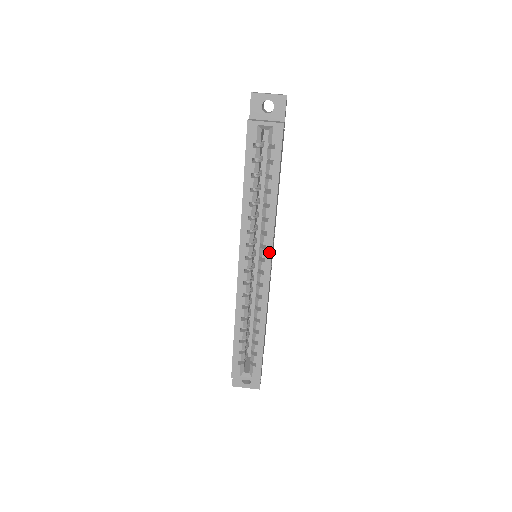
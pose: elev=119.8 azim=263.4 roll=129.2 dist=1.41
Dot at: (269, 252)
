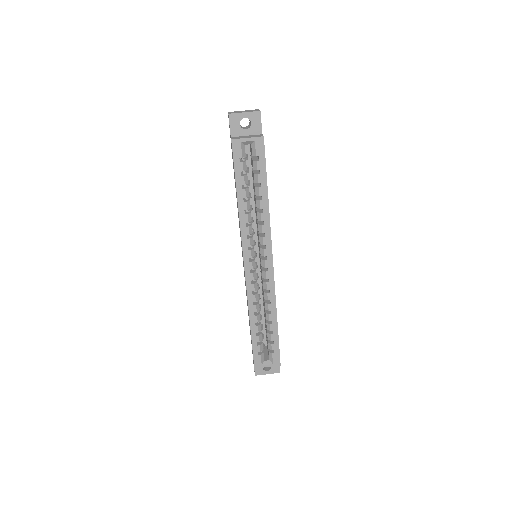
Dot at: (269, 251)
